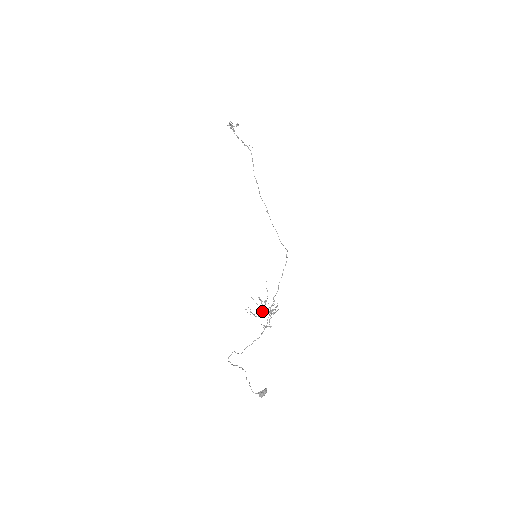
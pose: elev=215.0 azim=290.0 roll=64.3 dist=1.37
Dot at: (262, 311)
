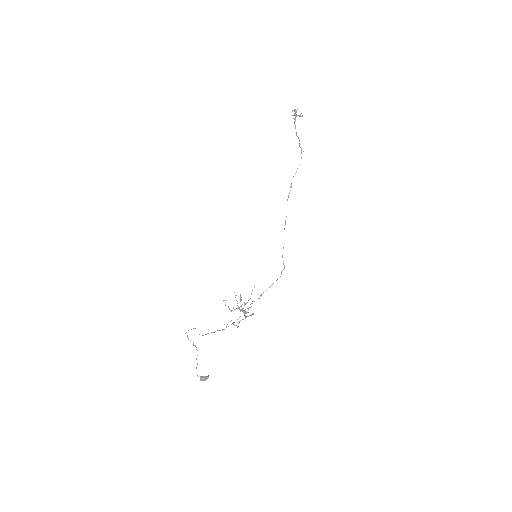
Dot at: (237, 308)
